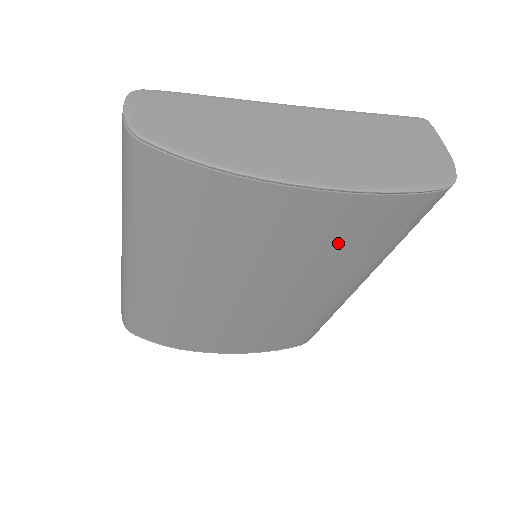
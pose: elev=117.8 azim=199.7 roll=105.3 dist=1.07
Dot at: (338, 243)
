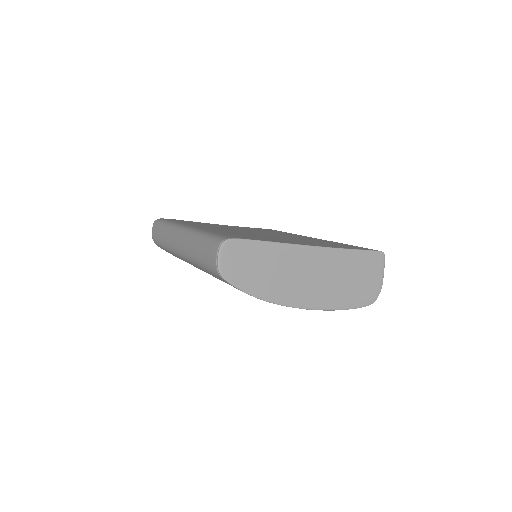
Dot at: occluded
